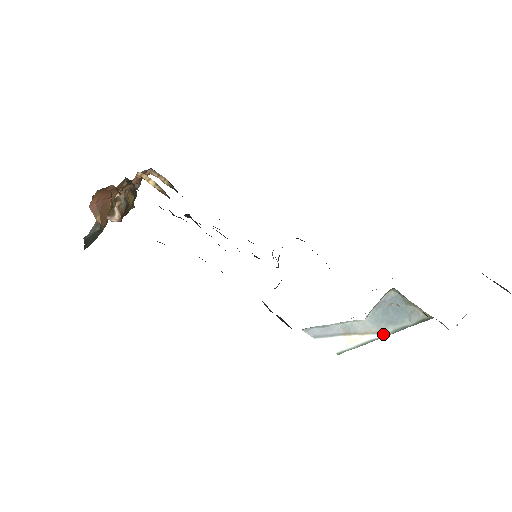
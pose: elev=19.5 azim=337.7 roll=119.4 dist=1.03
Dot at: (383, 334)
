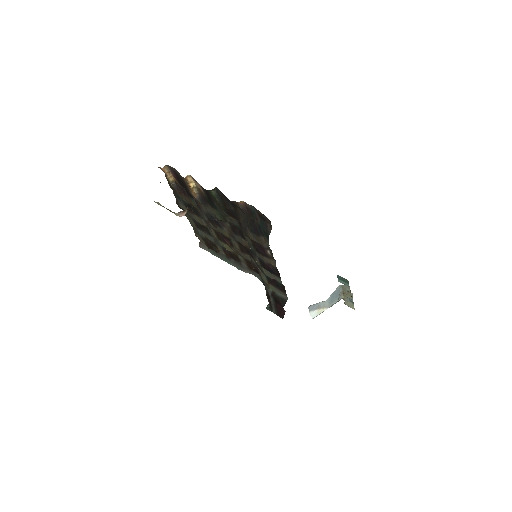
Dot at: occluded
